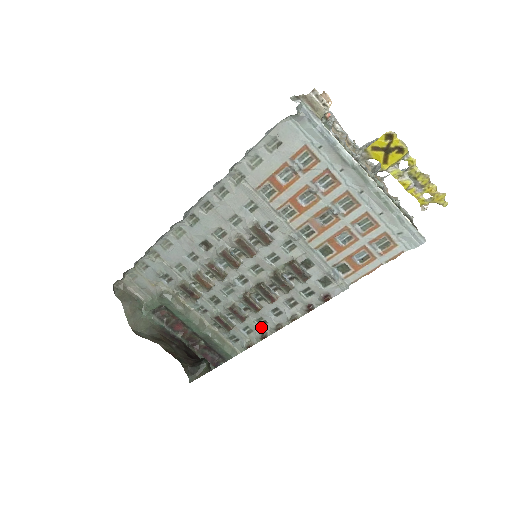
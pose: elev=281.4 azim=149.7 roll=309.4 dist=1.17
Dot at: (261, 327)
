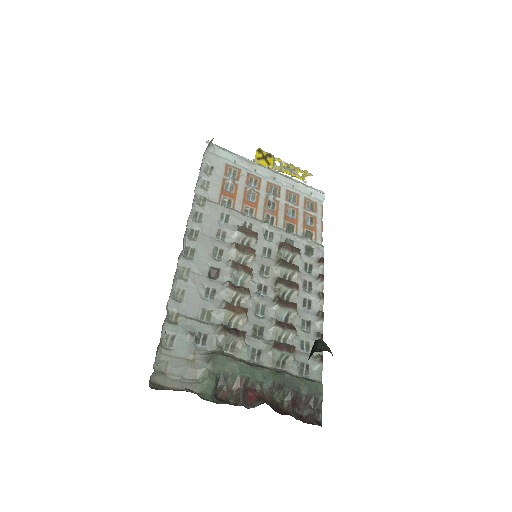
Dot at: (310, 331)
